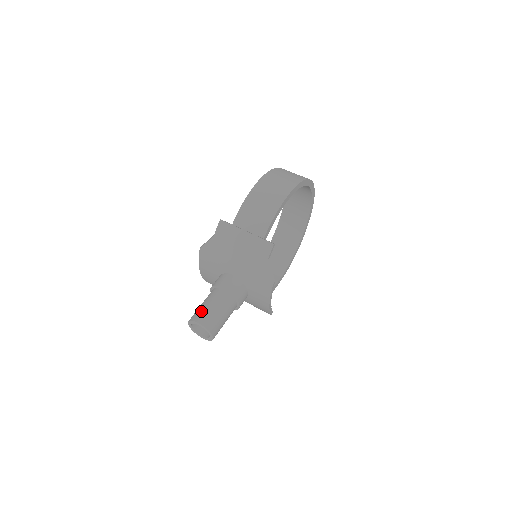
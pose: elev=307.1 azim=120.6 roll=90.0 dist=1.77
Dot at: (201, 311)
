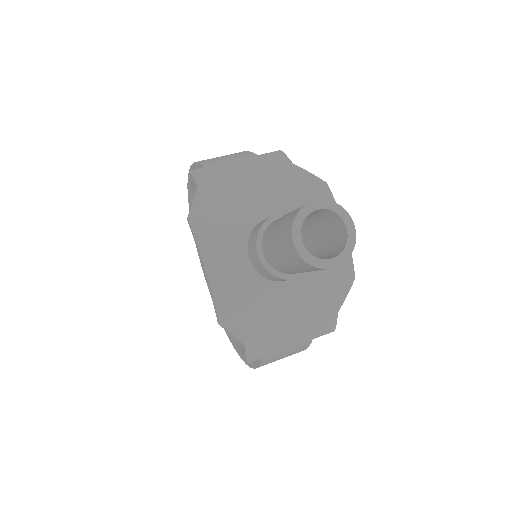
Dot at: (292, 212)
